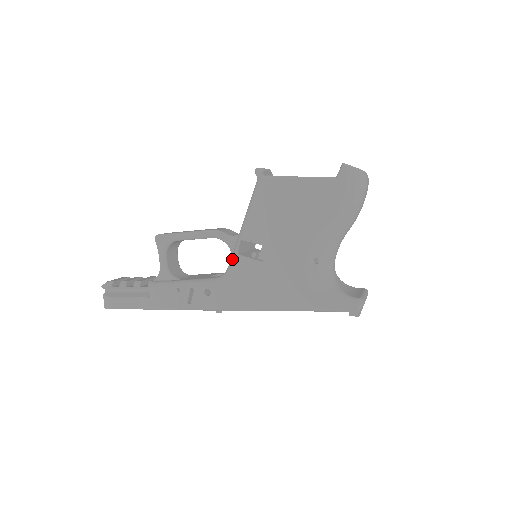
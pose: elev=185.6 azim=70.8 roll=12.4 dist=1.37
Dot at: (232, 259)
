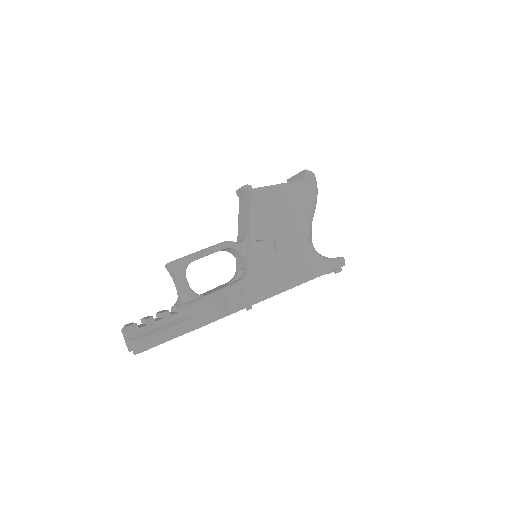
Dot at: (253, 258)
